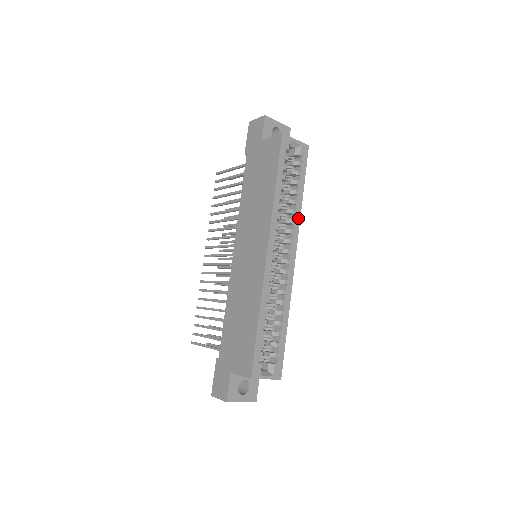
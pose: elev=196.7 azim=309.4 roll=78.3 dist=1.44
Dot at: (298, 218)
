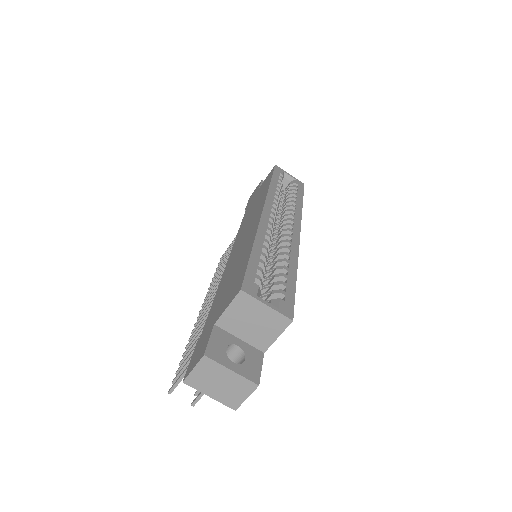
Dot at: (299, 212)
